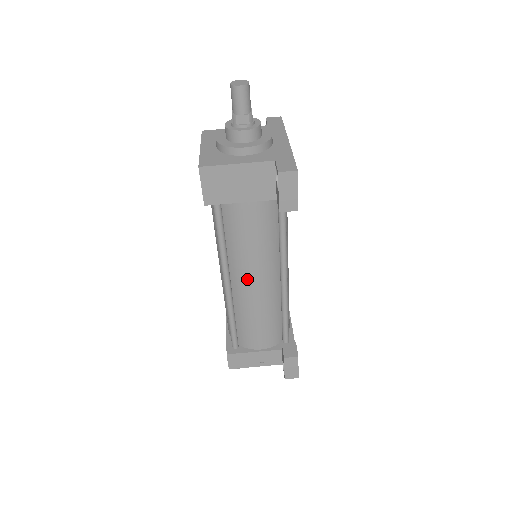
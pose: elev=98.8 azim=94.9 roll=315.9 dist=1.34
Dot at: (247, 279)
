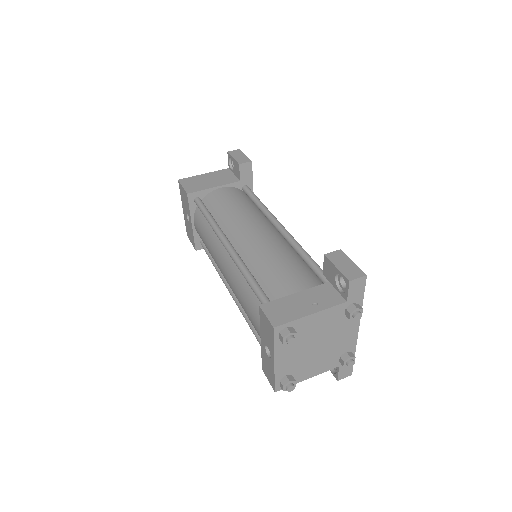
Dot at: (244, 231)
